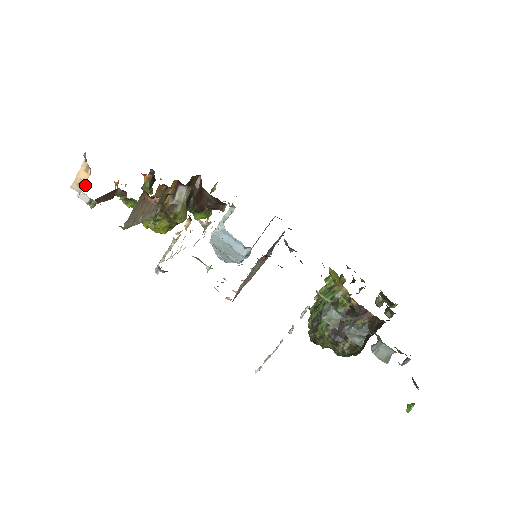
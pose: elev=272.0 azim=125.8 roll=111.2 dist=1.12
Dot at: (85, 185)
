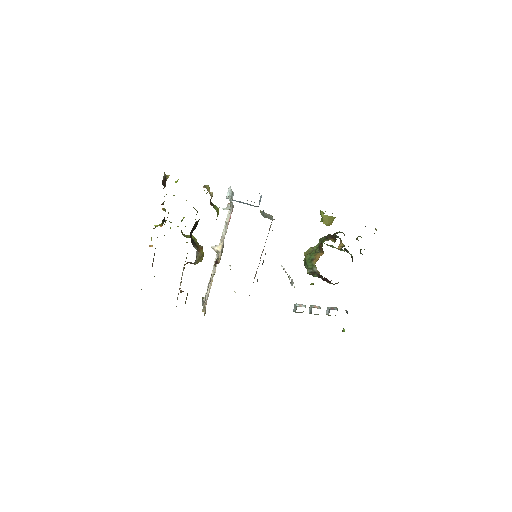
Dot at: occluded
